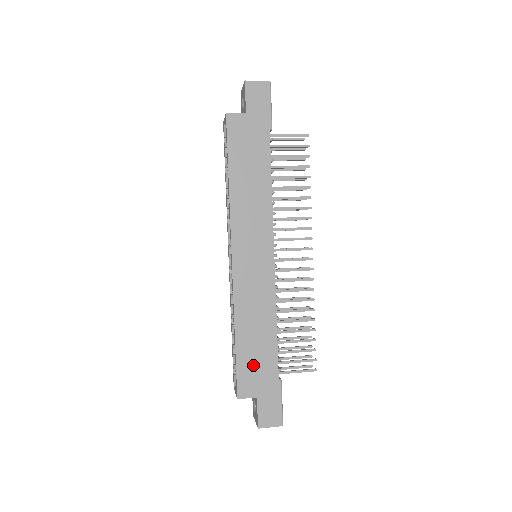
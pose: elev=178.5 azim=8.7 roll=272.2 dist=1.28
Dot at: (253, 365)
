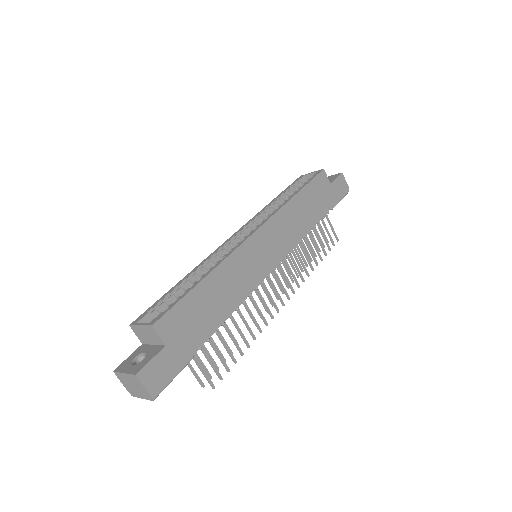
Dot at: (192, 316)
